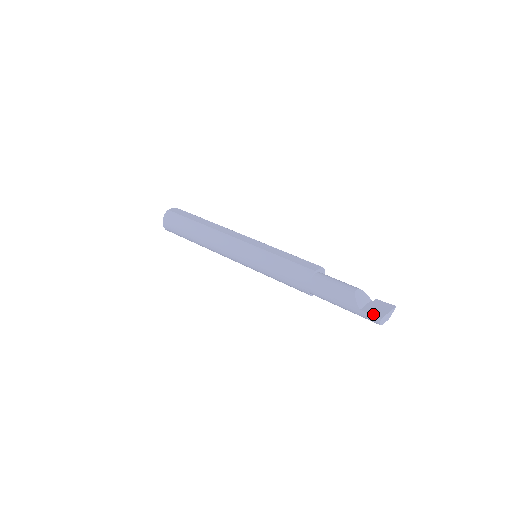
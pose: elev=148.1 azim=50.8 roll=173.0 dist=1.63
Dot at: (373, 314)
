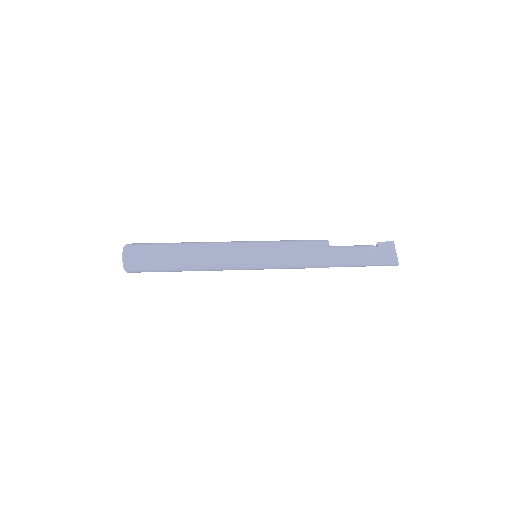
Dot at: (391, 263)
